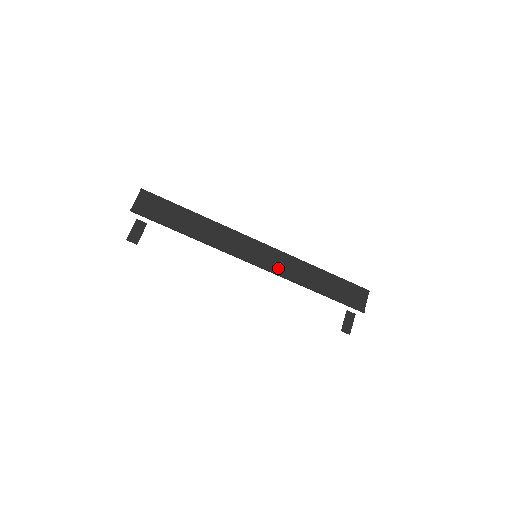
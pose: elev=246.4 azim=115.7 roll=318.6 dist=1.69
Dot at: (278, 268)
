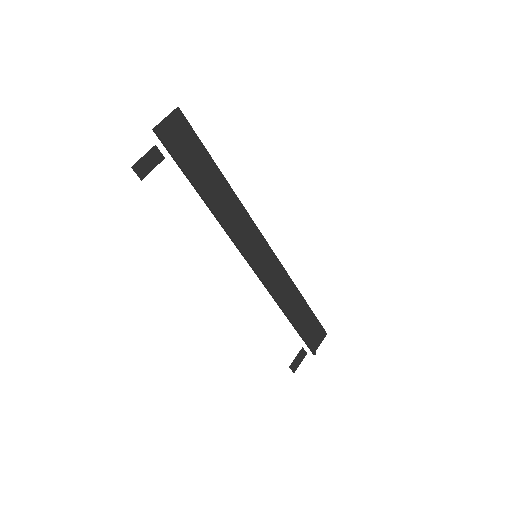
Dot at: (269, 279)
